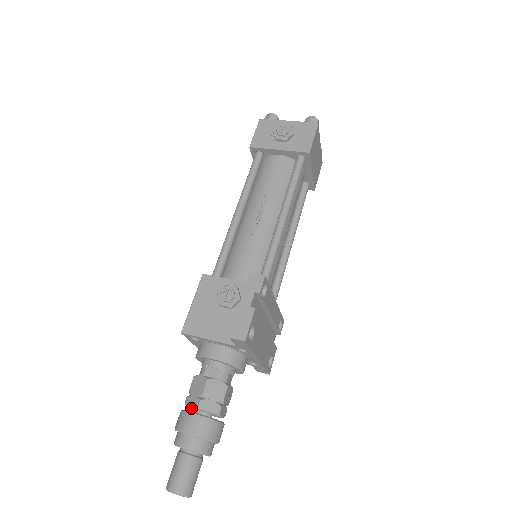
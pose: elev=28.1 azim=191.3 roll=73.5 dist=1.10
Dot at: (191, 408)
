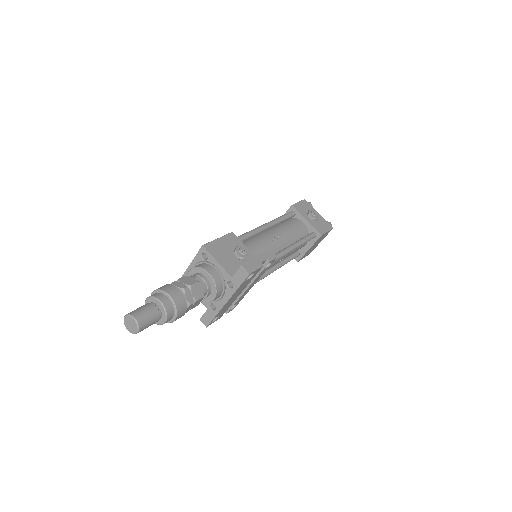
Dot at: occluded
